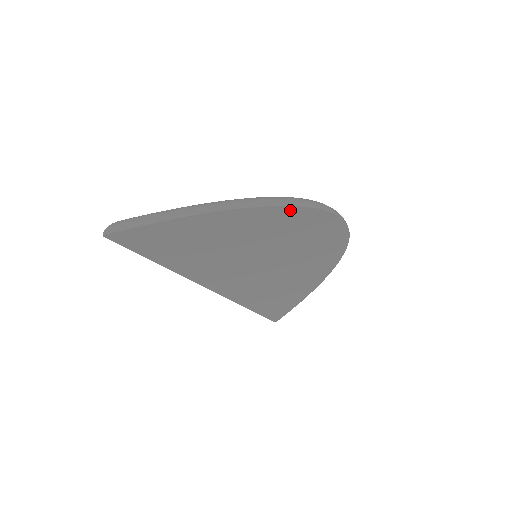
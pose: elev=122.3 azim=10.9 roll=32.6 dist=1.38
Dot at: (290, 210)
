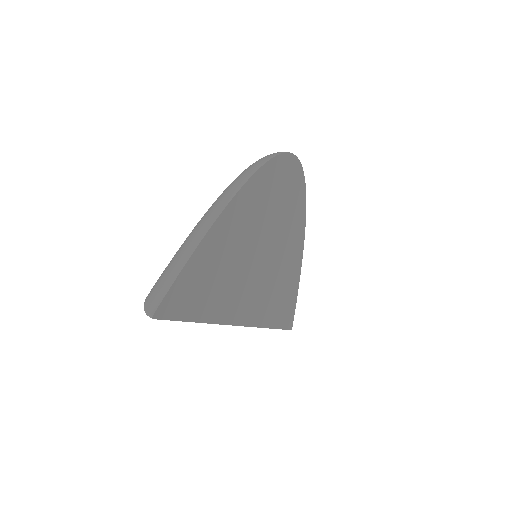
Dot at: (268, 167)
